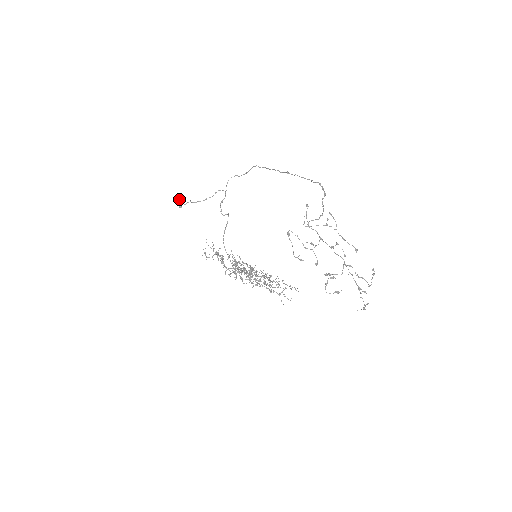
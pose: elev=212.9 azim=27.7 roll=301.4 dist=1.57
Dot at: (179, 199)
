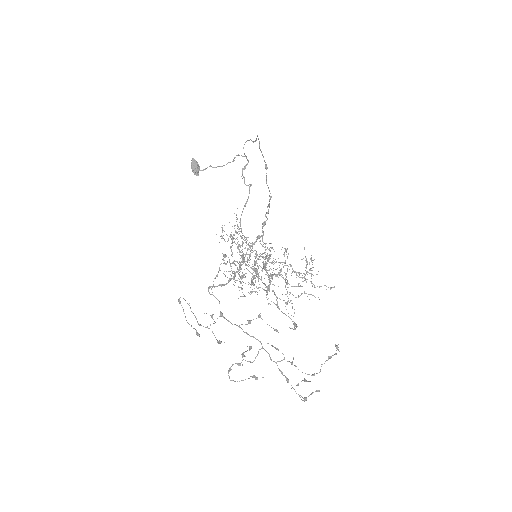
Dot at: (194, 165)
